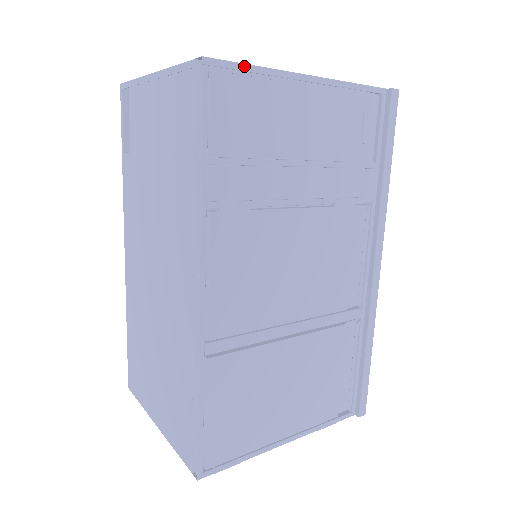
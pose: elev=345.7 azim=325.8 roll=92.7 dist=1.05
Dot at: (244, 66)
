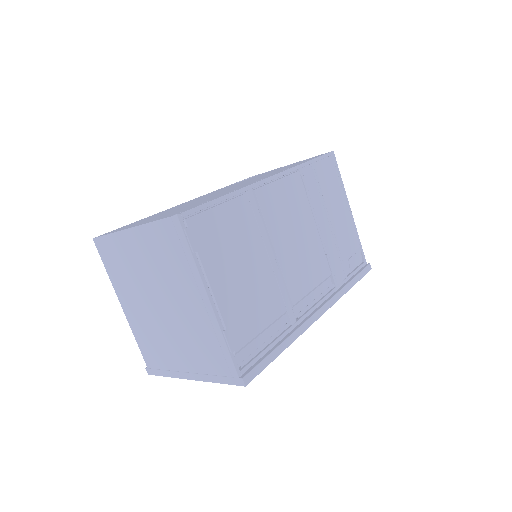
Dot at: (339, 172)
